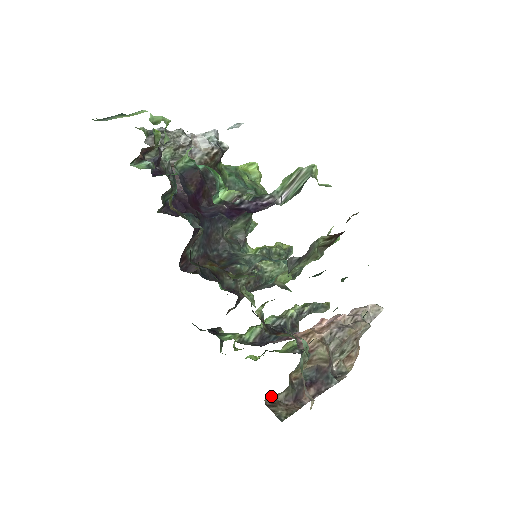
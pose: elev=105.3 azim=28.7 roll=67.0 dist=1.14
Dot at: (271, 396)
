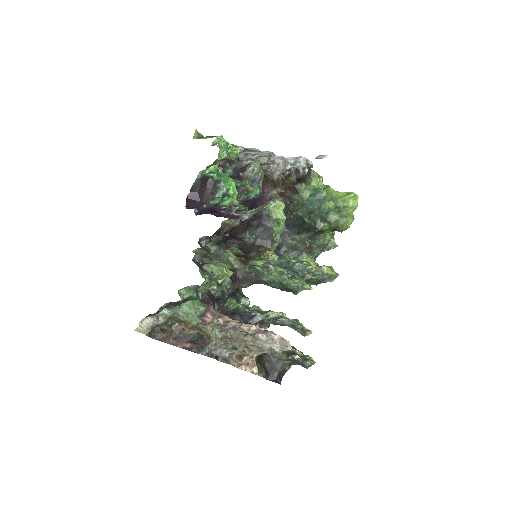
Dot at: occluded
